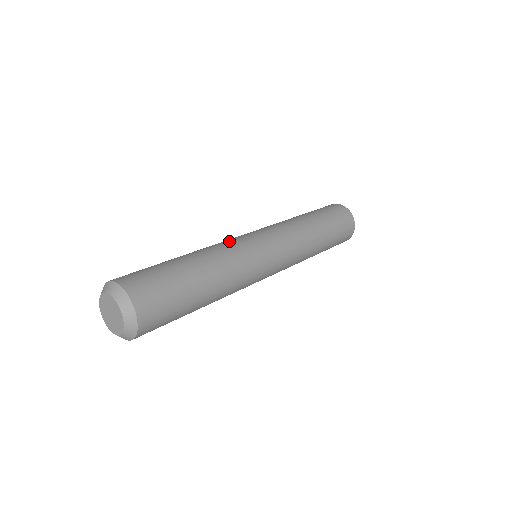
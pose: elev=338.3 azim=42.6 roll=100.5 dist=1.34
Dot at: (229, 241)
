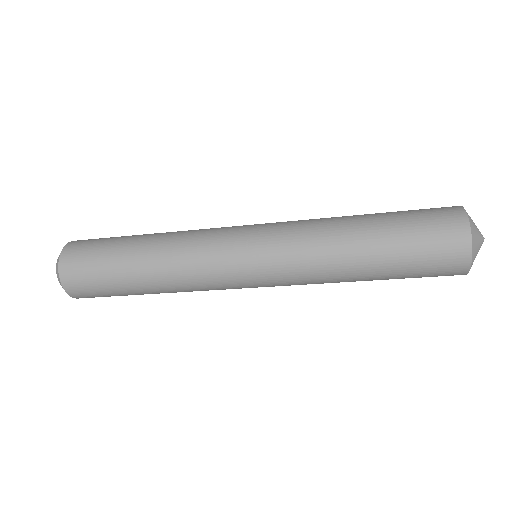
Dot at: (211, 228)
